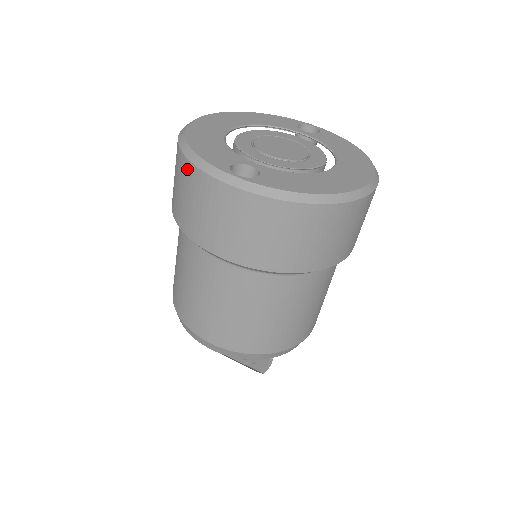
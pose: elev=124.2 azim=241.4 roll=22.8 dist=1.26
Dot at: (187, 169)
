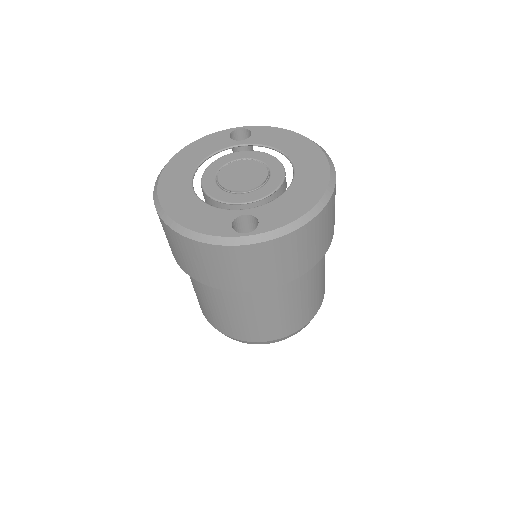
Dot at: (196, 247)
